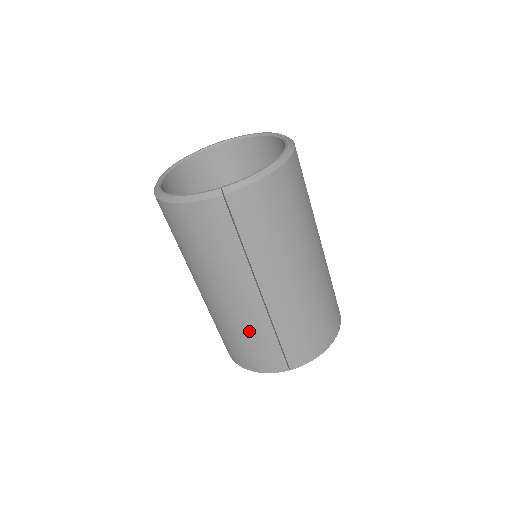
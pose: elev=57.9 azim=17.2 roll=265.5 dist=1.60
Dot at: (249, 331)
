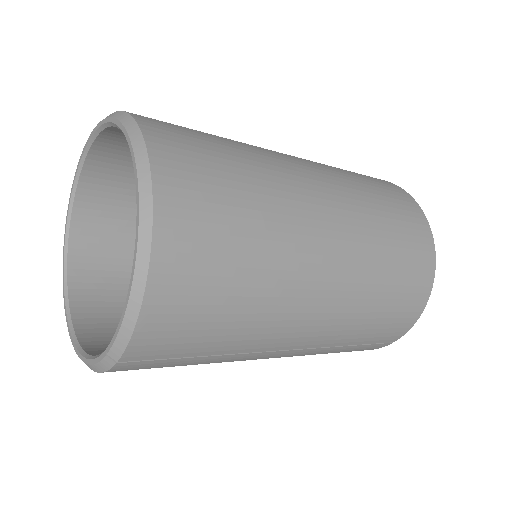
Dot at: occluded
